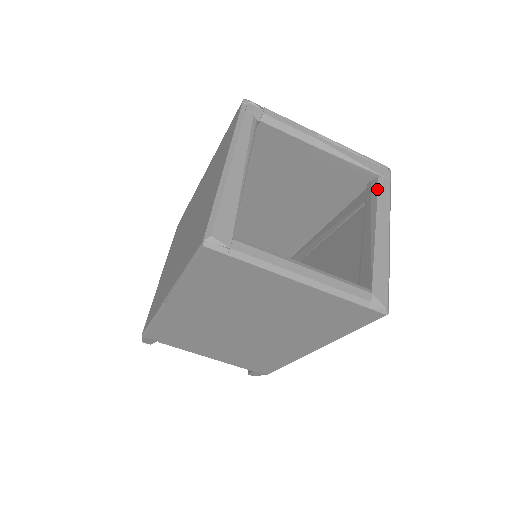
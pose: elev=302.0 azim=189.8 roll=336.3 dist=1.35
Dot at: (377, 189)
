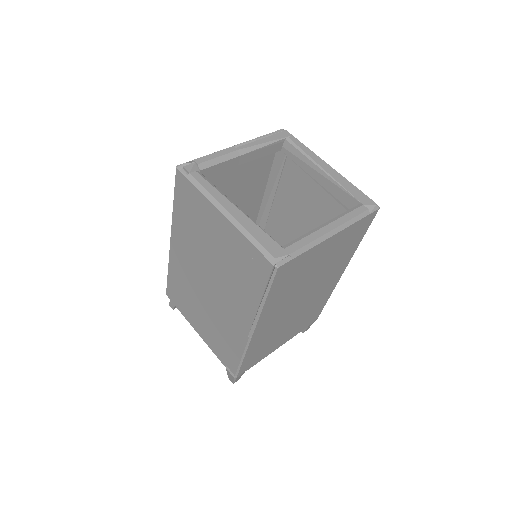
Dot at: (294, 147)
